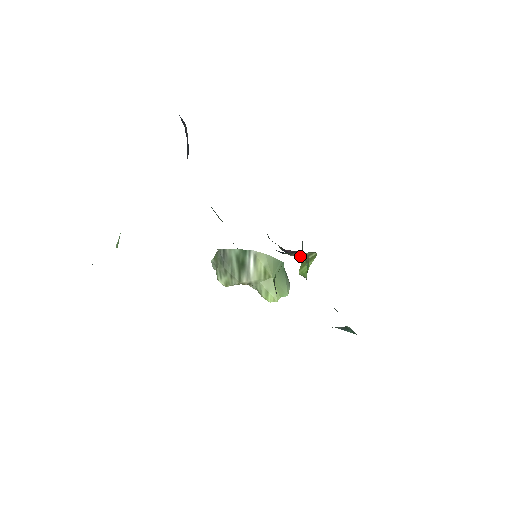
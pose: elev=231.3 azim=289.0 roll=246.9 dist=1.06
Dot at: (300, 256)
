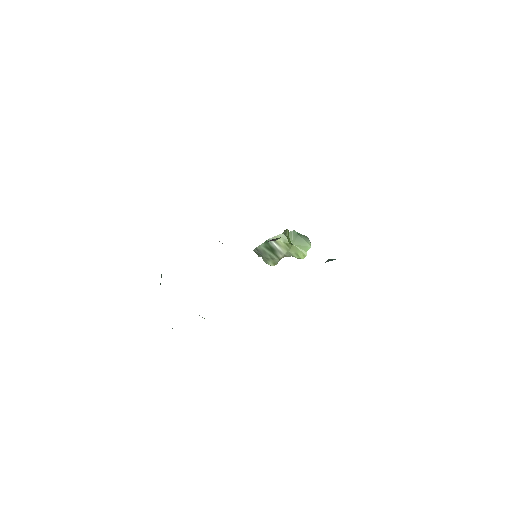
Dot at: occluded
